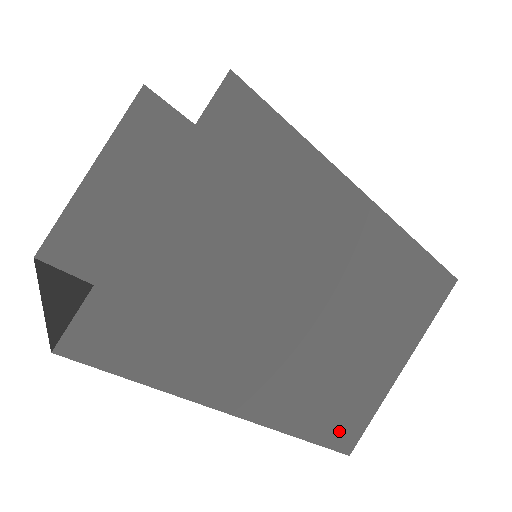
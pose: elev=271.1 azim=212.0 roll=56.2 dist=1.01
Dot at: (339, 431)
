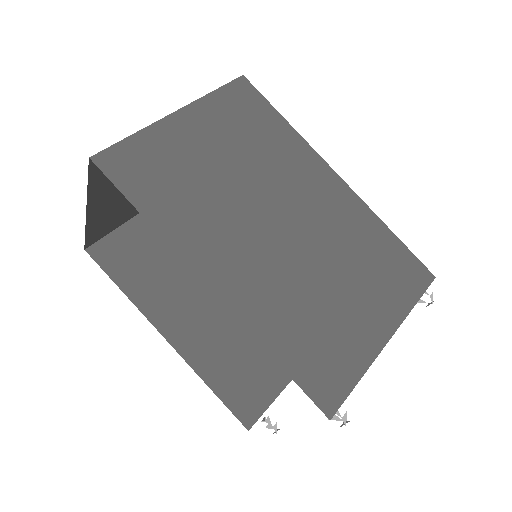
Dot at: (316, 375)
